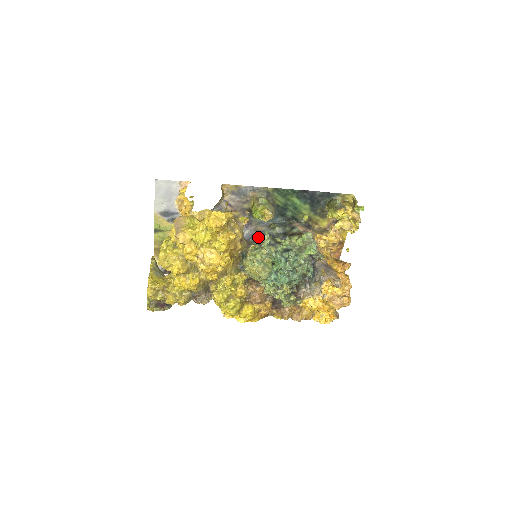
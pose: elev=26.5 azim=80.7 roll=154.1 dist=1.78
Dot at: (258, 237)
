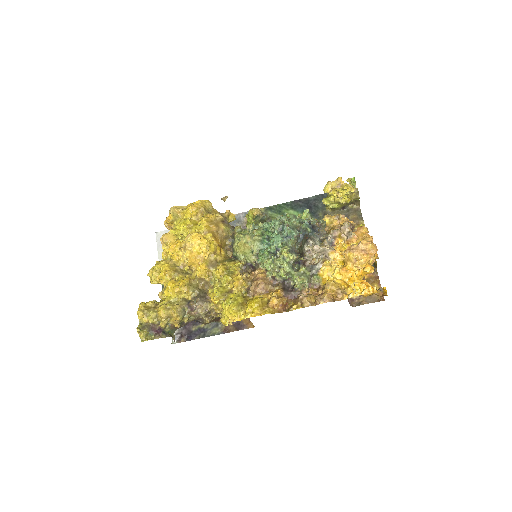
Dot at: occluded
